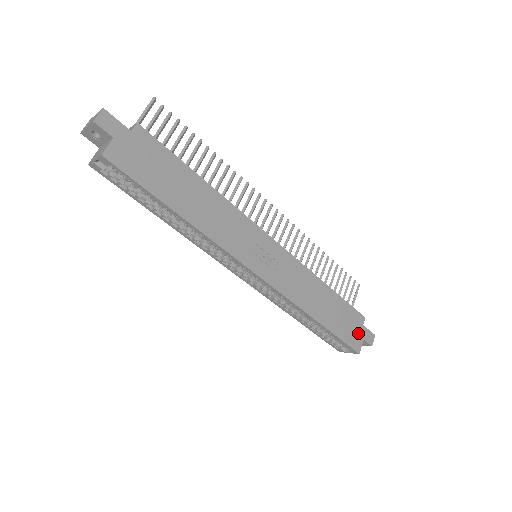
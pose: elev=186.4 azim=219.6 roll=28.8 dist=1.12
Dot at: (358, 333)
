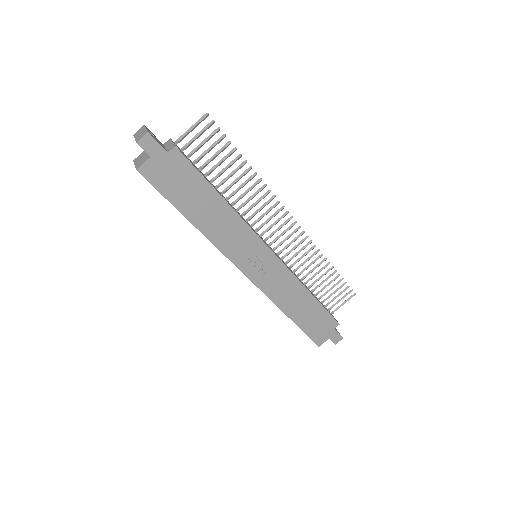
Dot at: (326, 333)
